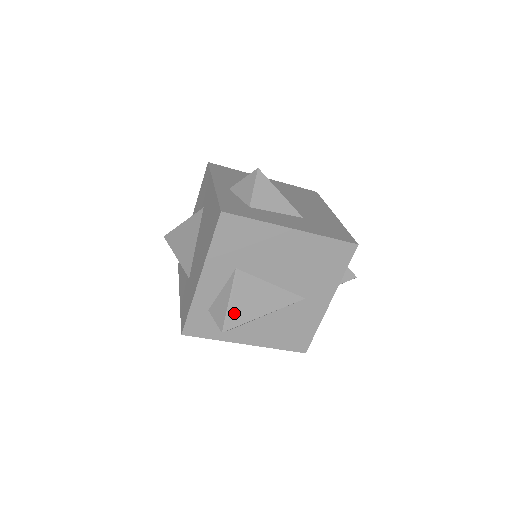
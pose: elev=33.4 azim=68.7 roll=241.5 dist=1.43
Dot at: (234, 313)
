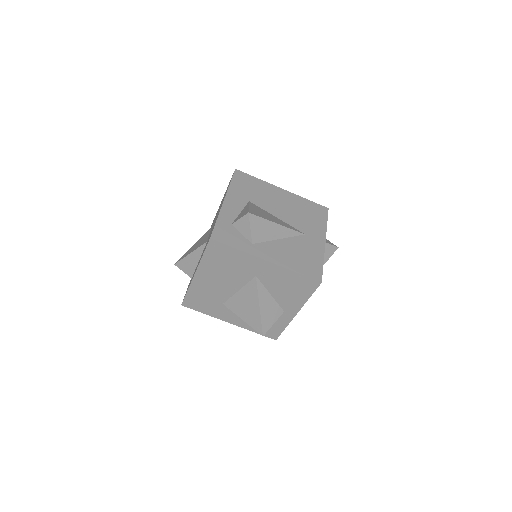
Dot at: (255, 212)
